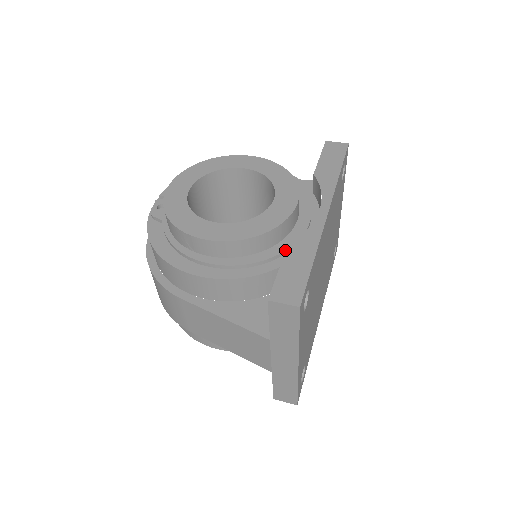
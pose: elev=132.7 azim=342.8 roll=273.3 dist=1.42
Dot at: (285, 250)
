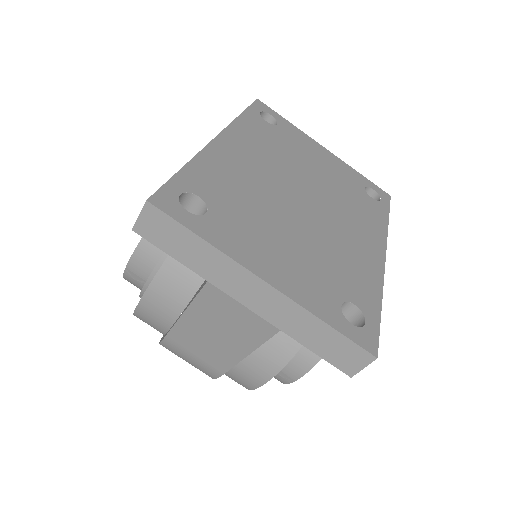
Dot at: occluded
